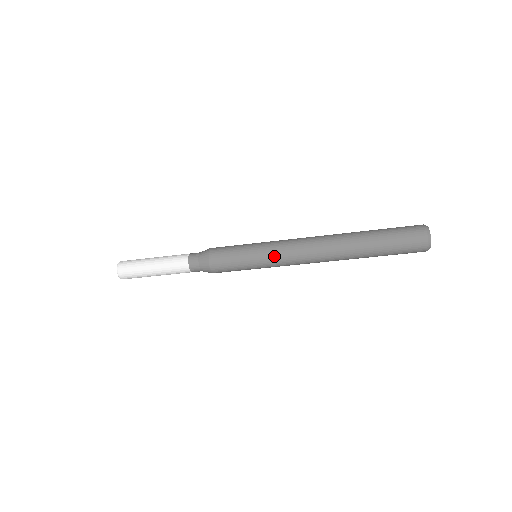
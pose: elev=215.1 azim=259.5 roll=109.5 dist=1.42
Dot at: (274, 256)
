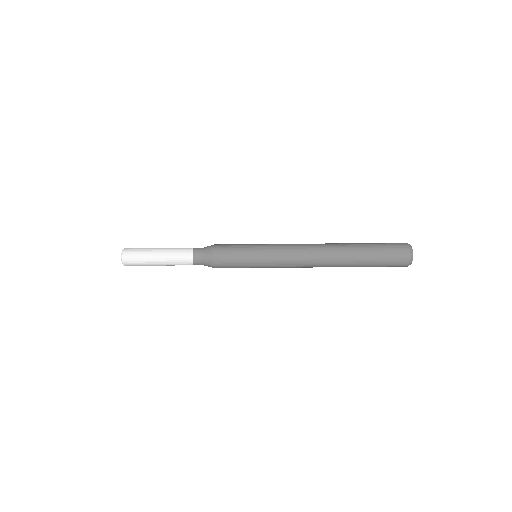
Dot at: (274, 260)
